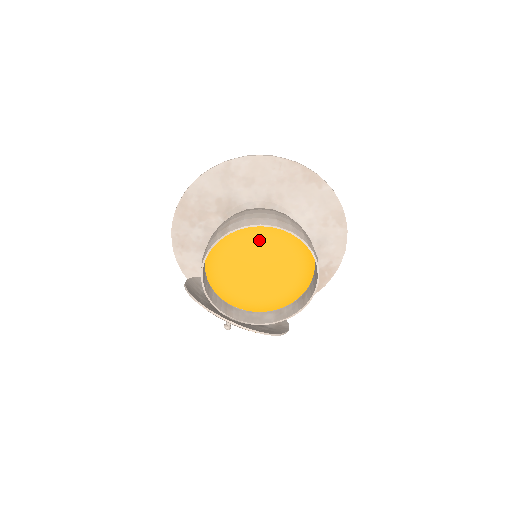
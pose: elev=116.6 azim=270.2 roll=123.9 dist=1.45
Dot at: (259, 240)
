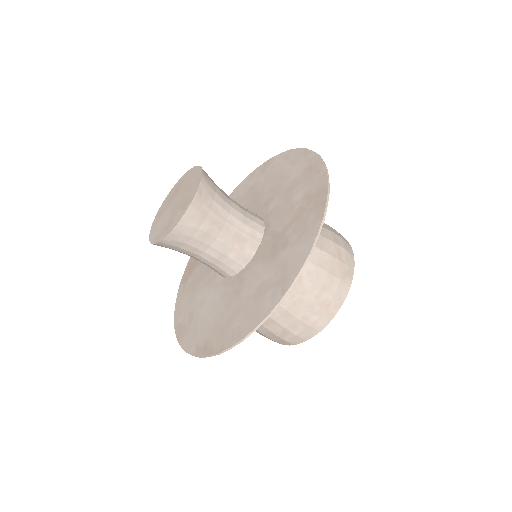
Dot at: occluded
